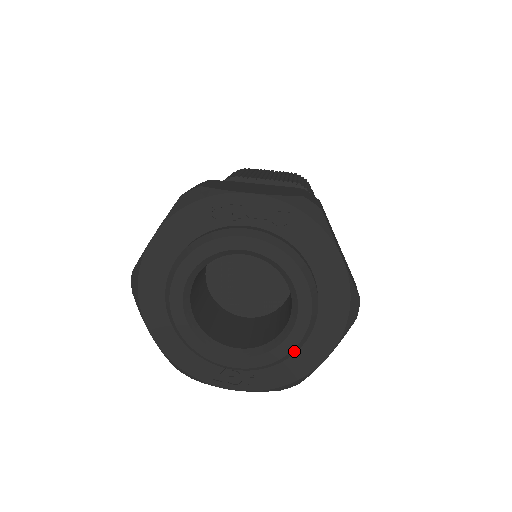
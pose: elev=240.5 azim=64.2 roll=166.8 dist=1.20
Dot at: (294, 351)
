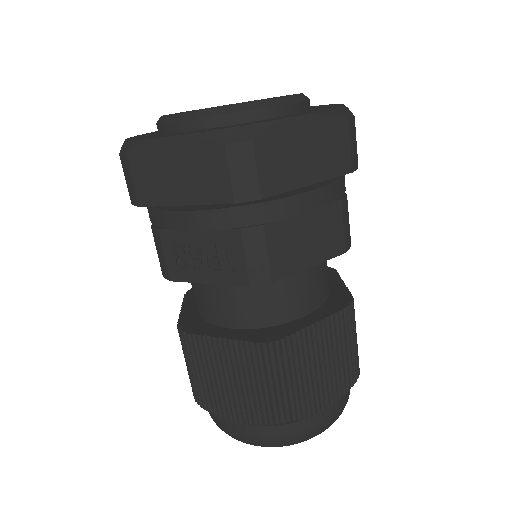
Dot at: (265, 104)
